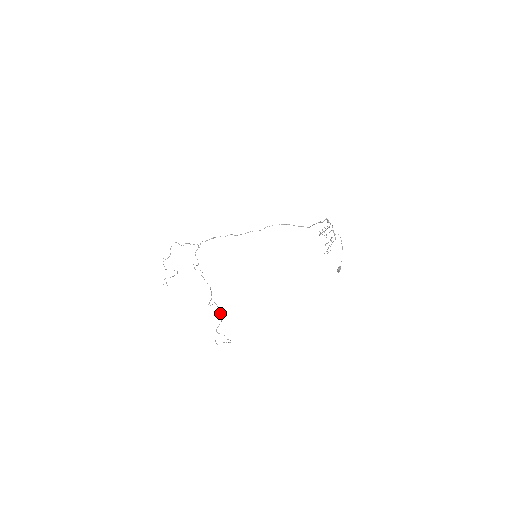
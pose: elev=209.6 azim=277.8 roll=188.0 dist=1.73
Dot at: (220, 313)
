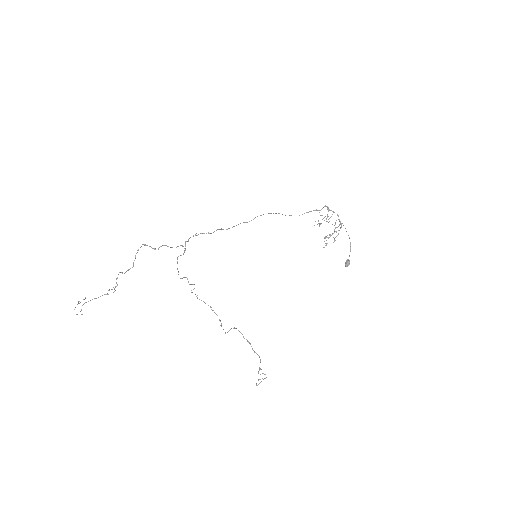
Dot at: (248, 341)
